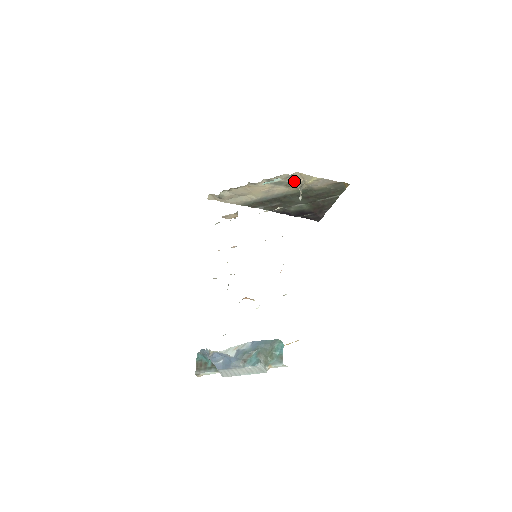
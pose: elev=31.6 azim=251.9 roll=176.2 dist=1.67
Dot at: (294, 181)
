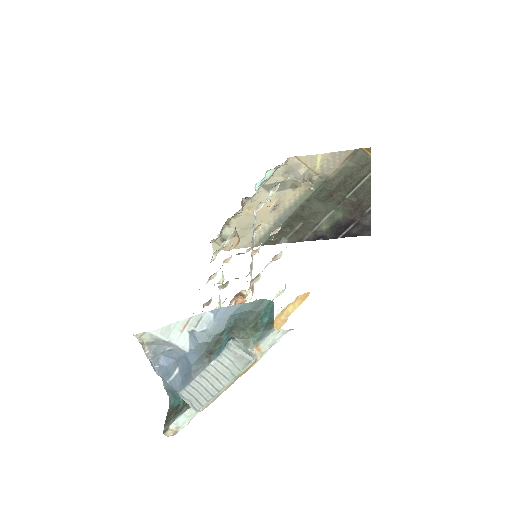
Dot at: (297, 174)
